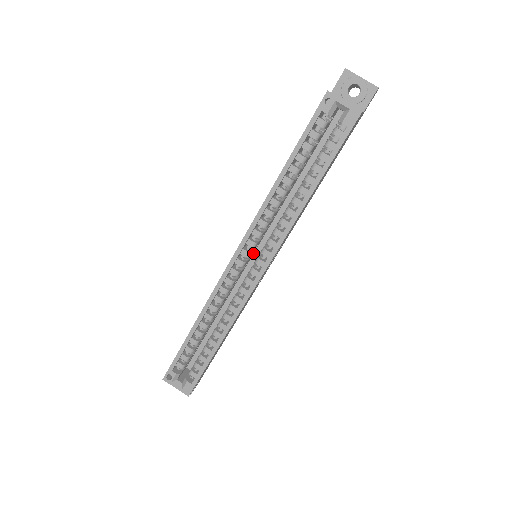
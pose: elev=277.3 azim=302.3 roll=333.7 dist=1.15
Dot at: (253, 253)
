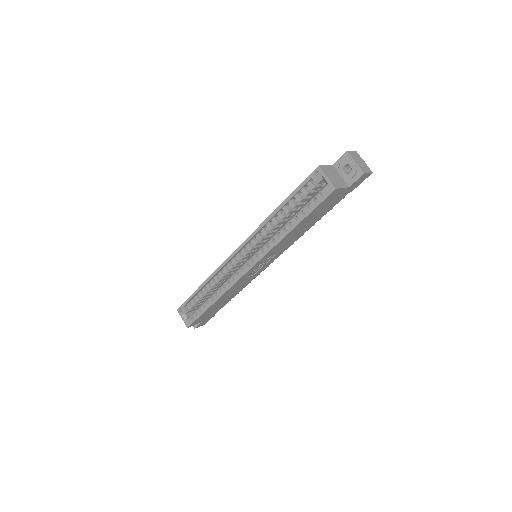
Dot at: occluded
